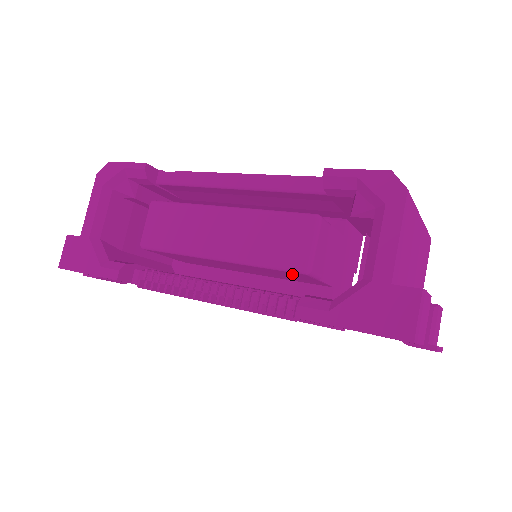
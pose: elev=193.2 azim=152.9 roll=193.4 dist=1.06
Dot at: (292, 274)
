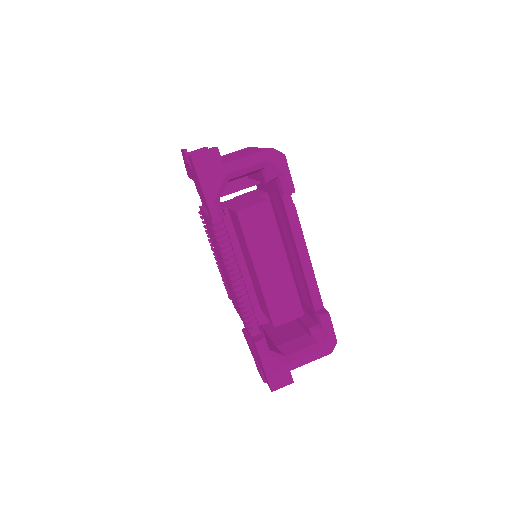
Dot at: (267, 312)
